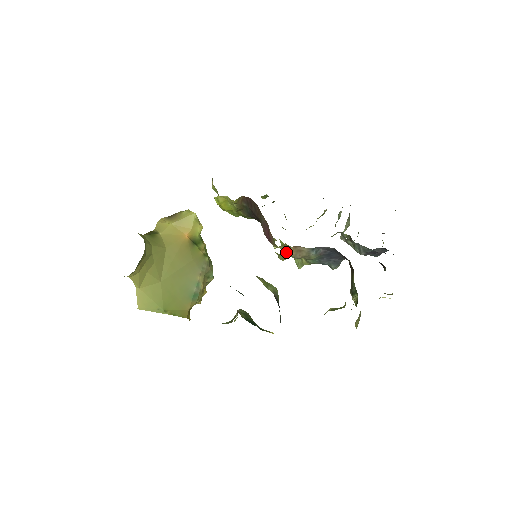
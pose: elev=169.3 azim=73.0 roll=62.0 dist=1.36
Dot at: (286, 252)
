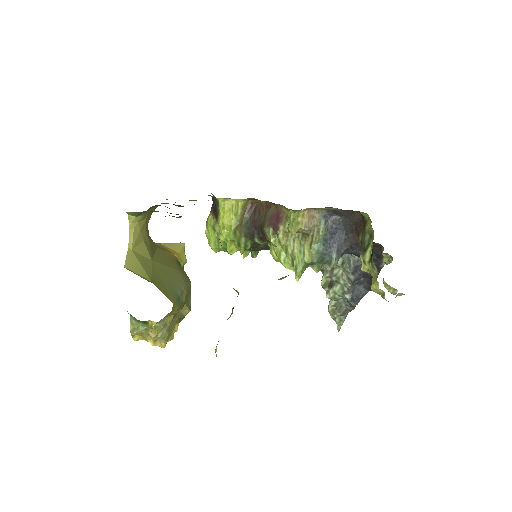
Dot at: (300, 217)
